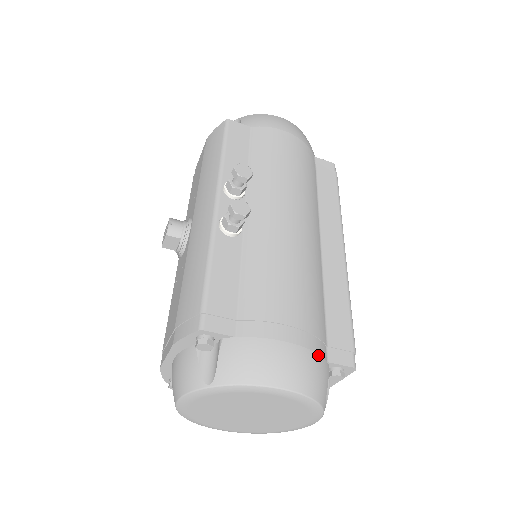
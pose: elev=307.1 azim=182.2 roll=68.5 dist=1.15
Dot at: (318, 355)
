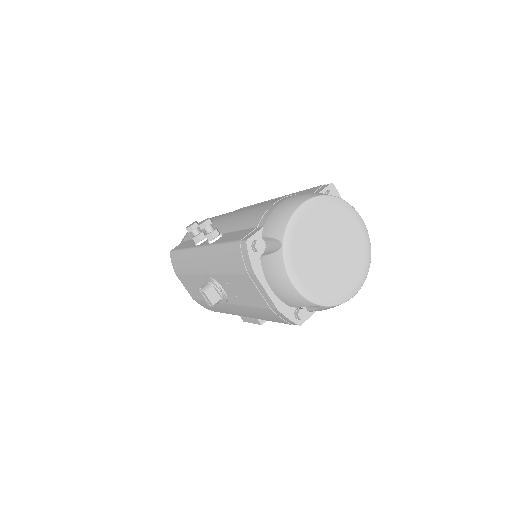
Dot at: occluded
